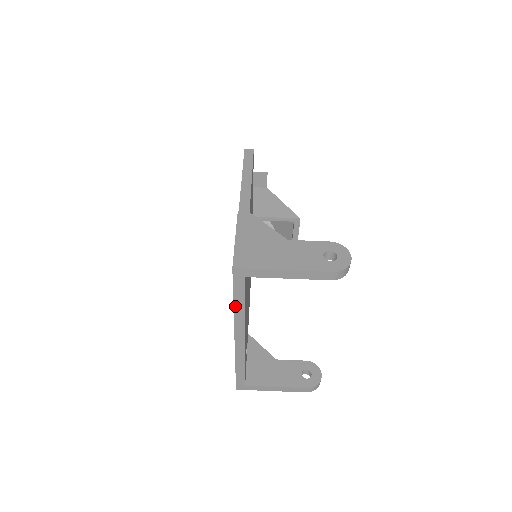
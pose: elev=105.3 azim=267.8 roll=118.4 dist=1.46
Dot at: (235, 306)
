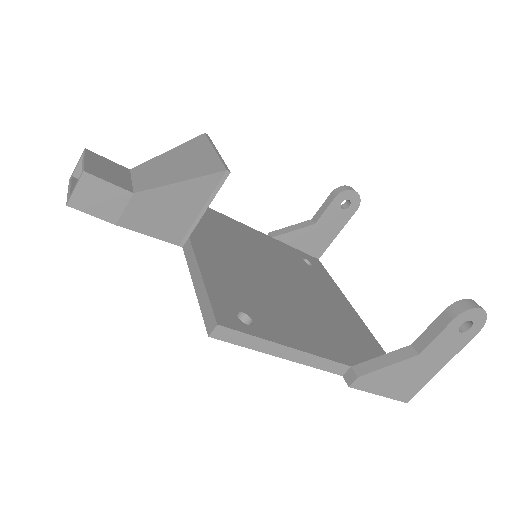
Dot at: occluded
